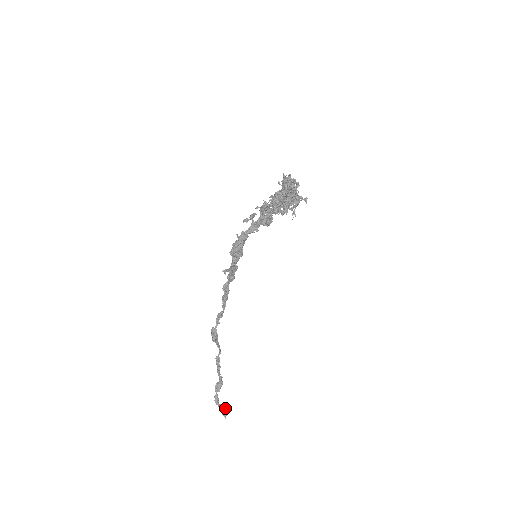
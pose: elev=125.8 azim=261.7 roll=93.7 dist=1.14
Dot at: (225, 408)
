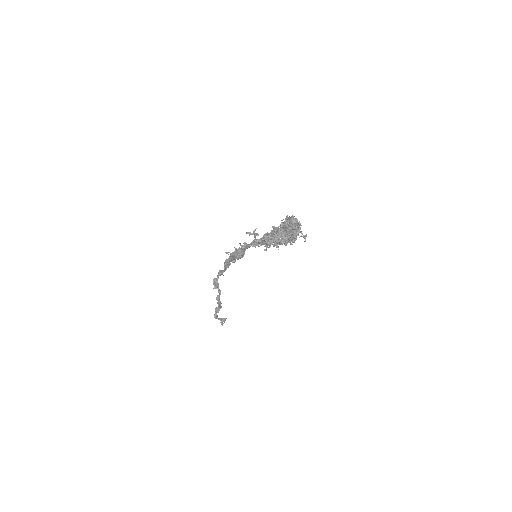
Dot at: (223, 319)
